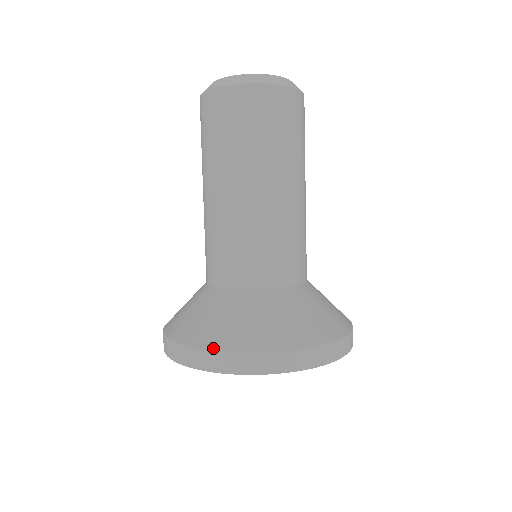
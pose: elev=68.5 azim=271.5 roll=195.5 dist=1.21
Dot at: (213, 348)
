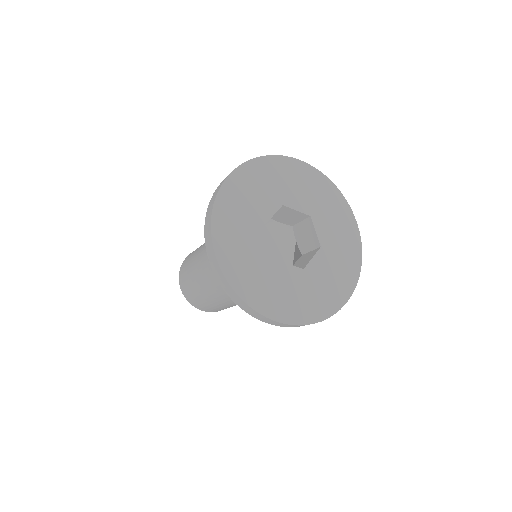
Dot at: occluded
